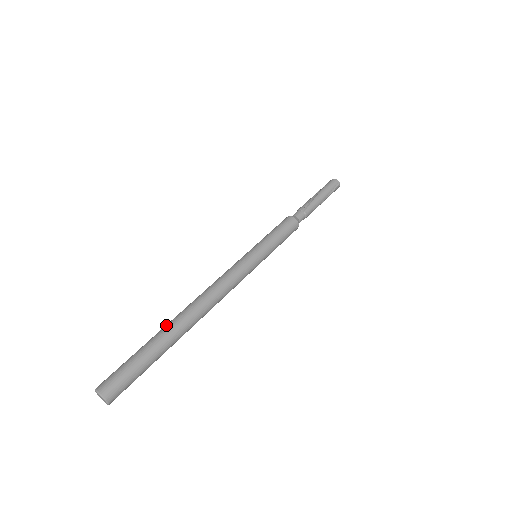
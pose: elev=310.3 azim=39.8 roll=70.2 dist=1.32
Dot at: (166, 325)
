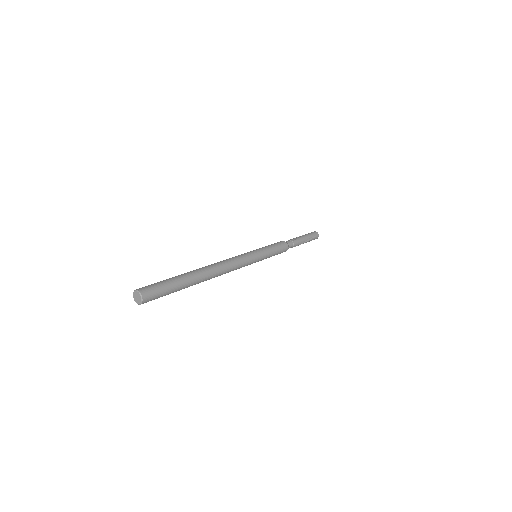
Dot at: occluded
